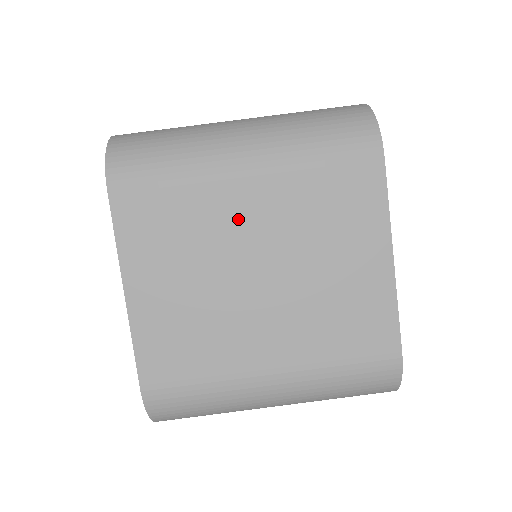
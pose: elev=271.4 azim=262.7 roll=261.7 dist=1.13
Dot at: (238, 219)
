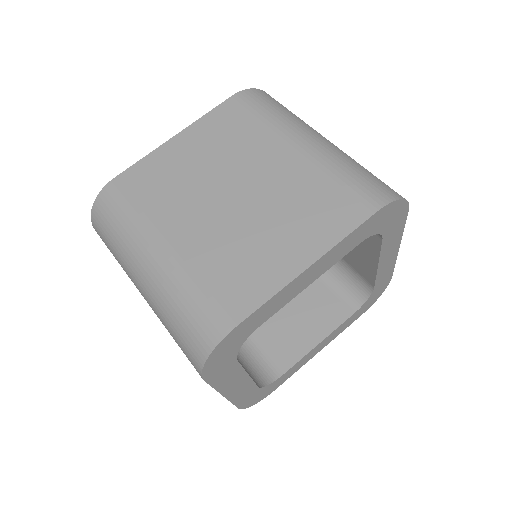
Dot at: (264, 160)
